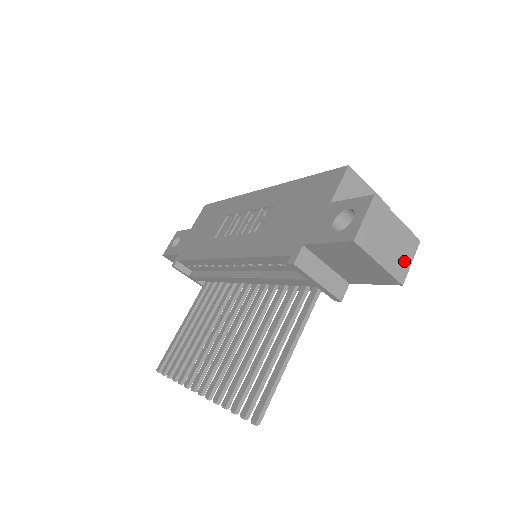
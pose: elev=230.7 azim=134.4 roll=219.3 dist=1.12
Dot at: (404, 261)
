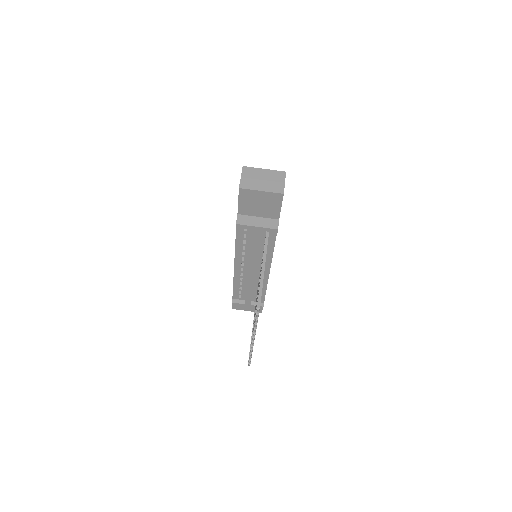
Dot at: (279, 184)
